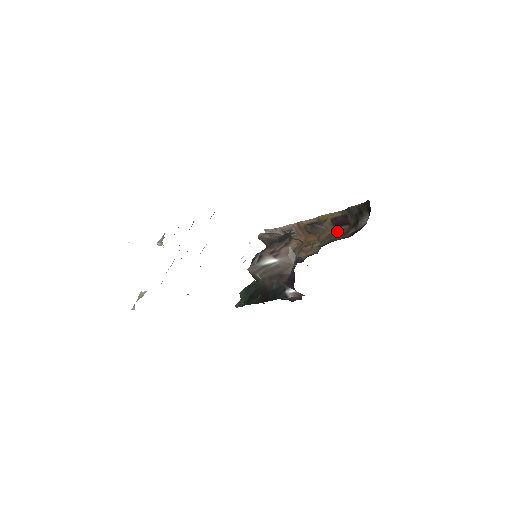
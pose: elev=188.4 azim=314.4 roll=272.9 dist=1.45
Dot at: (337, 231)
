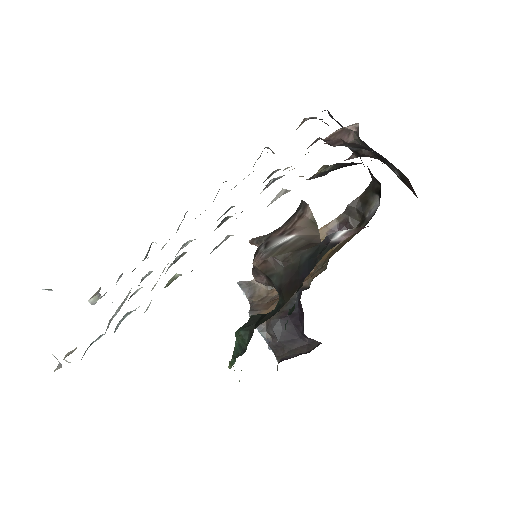
Dot at: (338, 245)
